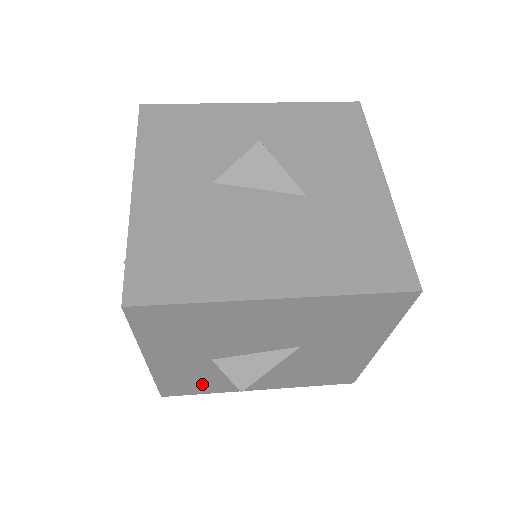
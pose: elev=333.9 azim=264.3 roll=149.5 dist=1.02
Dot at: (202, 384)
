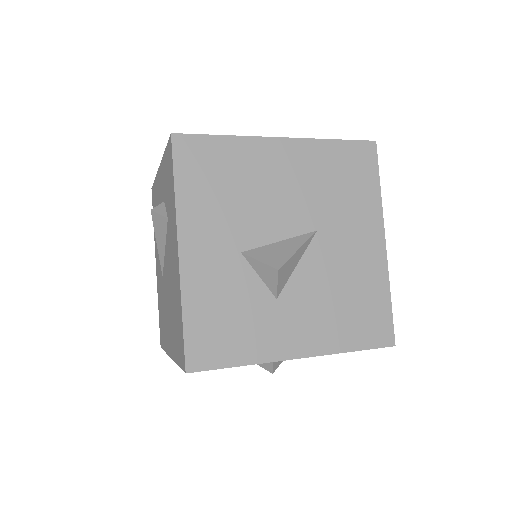
Dot at: (234, 329)
